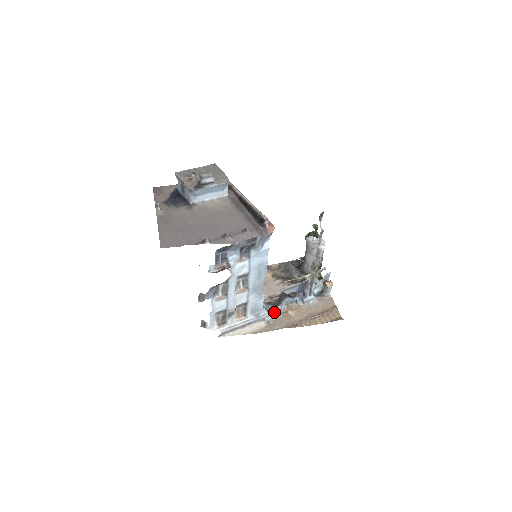
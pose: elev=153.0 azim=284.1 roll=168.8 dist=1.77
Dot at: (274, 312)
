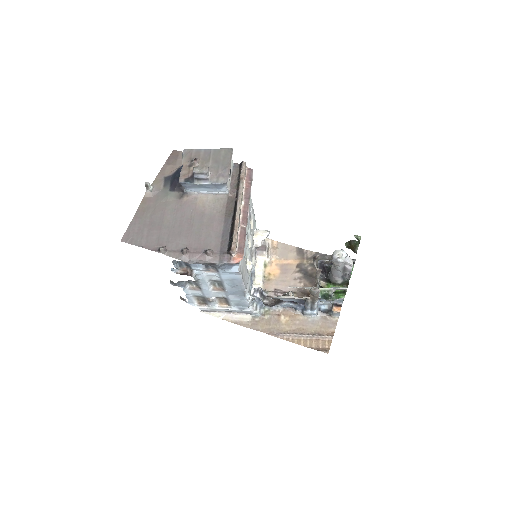
Dot at: (267, 309)
